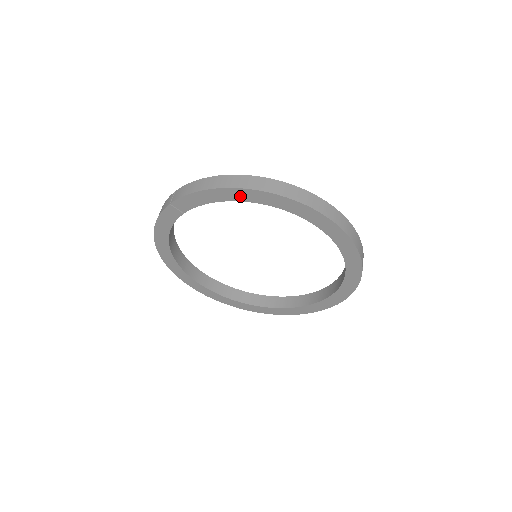
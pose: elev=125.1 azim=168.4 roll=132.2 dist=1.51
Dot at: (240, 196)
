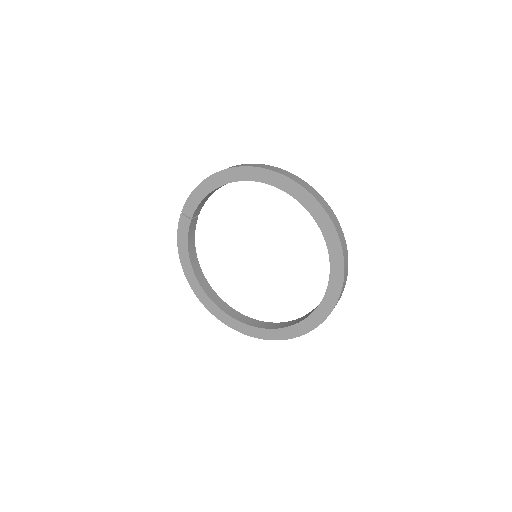
Dot at: (219, 181)
